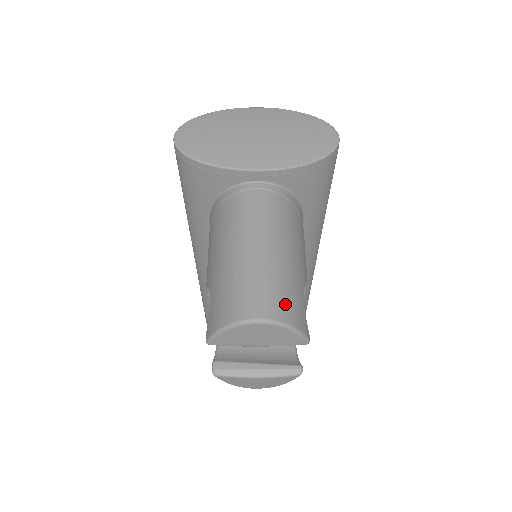
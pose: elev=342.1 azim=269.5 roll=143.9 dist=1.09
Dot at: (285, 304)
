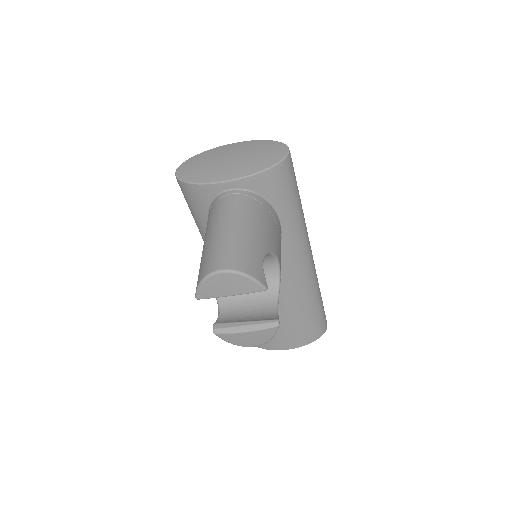
Dot at: (242, 261)
